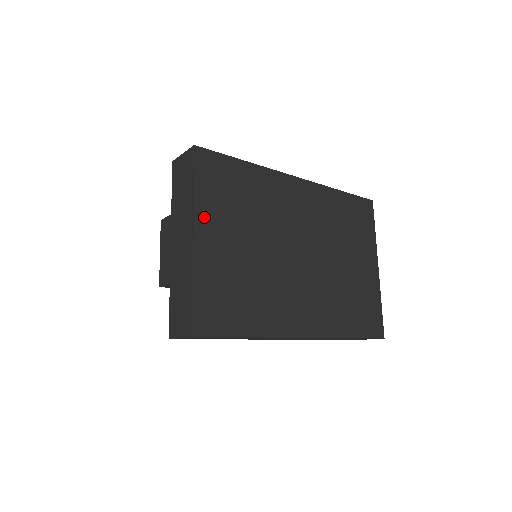
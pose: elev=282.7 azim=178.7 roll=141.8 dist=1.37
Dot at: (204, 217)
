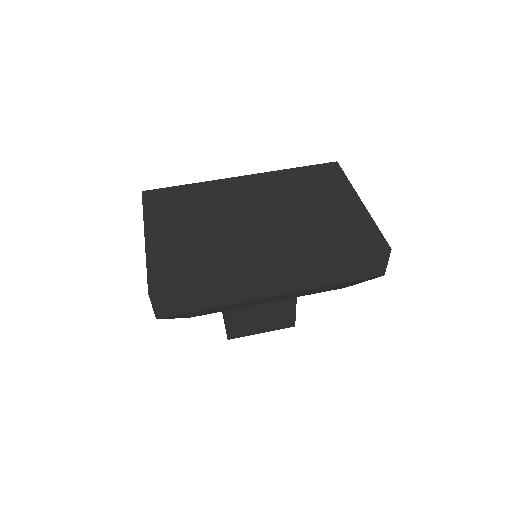
Dot at: (153, 224)
